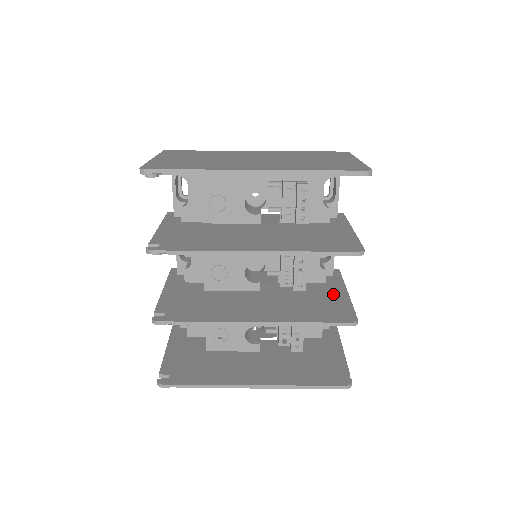
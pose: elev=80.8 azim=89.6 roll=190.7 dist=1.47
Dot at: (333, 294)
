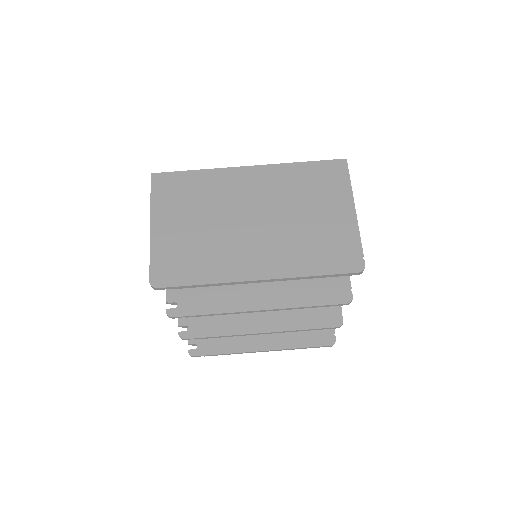
Dot at: occluded
